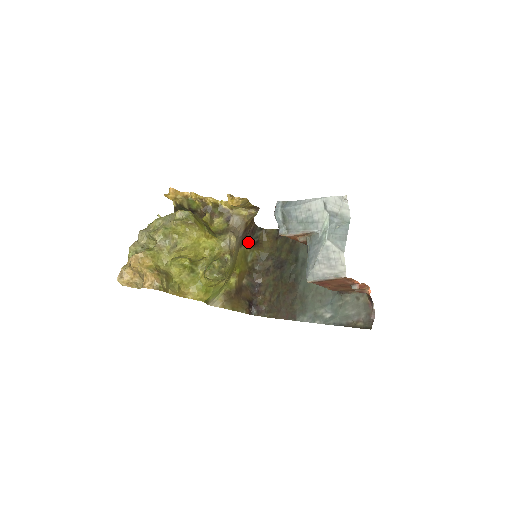
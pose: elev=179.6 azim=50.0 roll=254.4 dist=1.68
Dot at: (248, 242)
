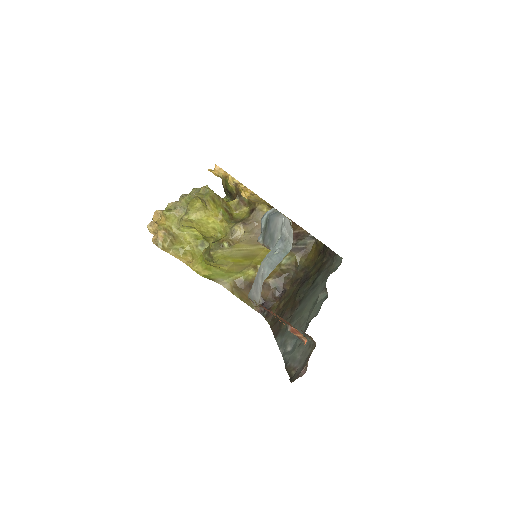
Dot at: occluded
